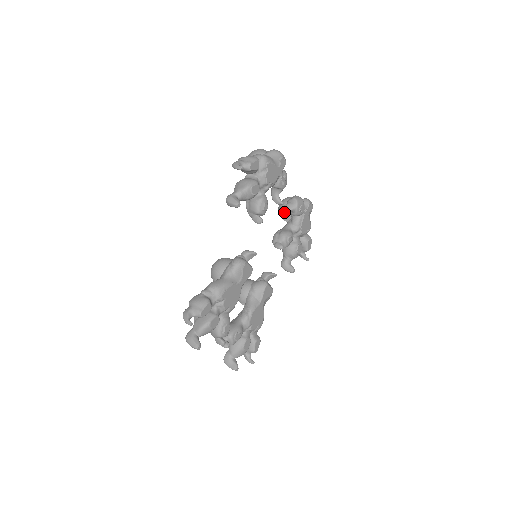
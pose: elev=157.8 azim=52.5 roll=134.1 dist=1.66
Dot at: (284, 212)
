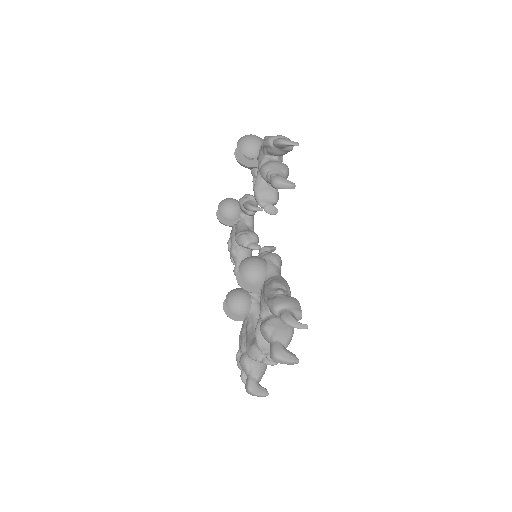
Dot at: (257, 209)
